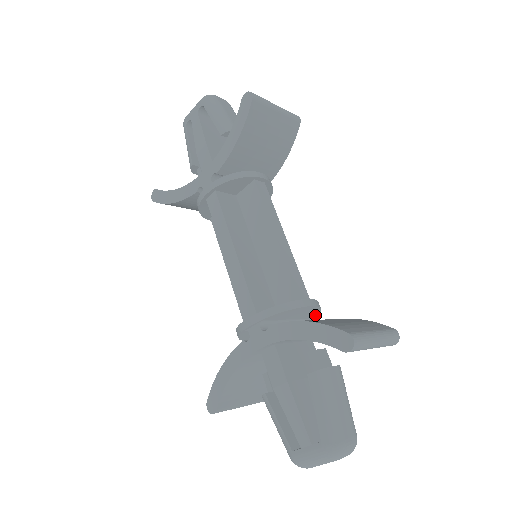
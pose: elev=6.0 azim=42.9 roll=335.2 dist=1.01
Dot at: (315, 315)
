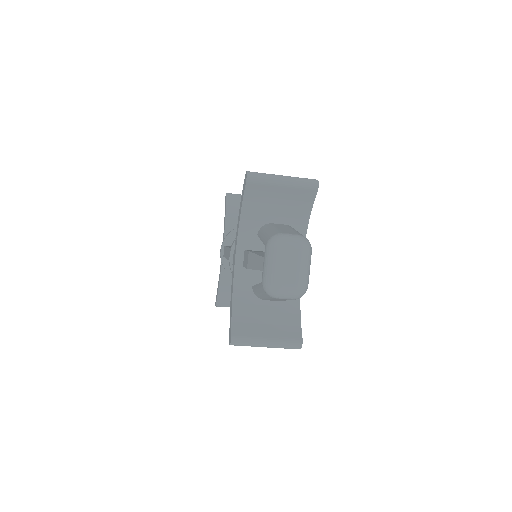
Dot at: occluded
